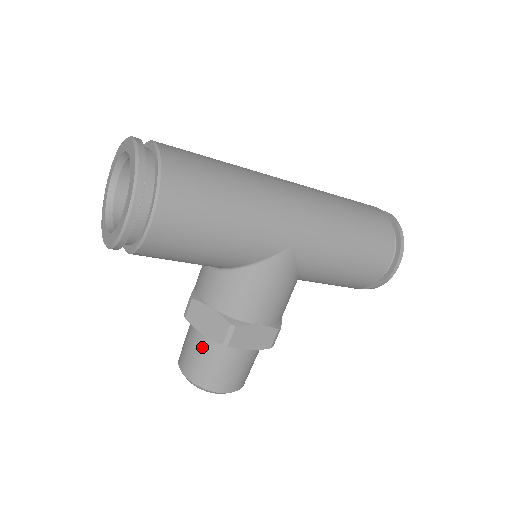
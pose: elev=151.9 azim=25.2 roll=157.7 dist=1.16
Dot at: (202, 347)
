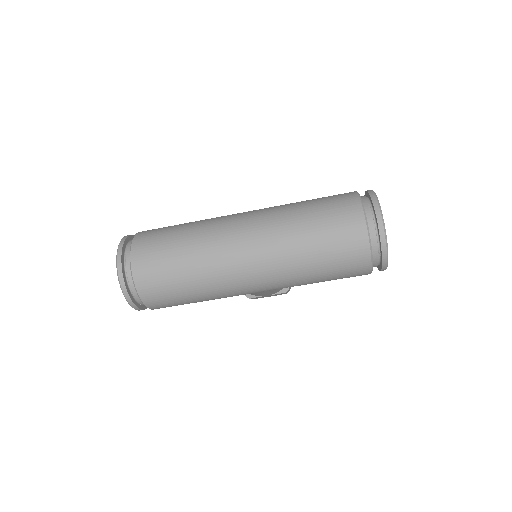
Dot at: occluded
